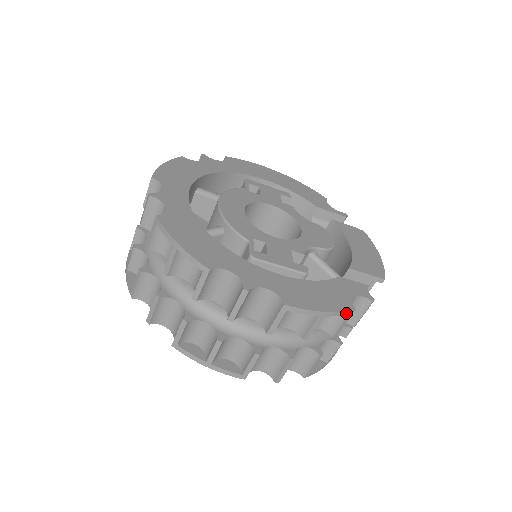
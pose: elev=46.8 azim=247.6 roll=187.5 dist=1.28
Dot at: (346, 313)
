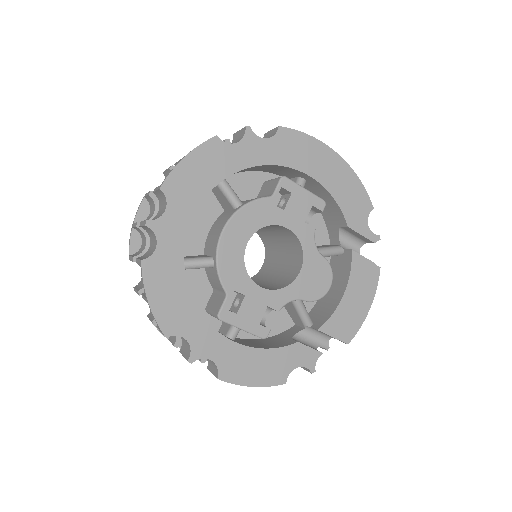
Dot at: (276, 384)
